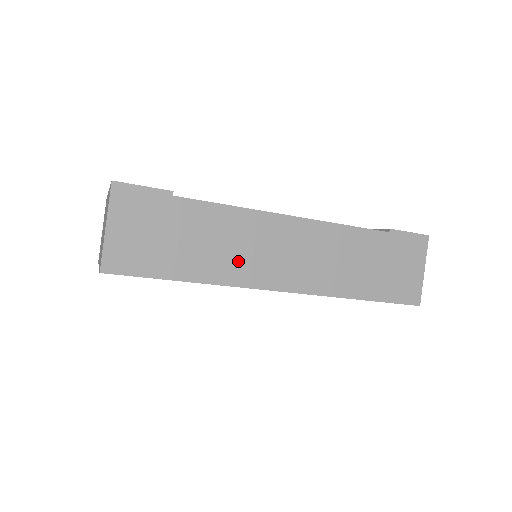
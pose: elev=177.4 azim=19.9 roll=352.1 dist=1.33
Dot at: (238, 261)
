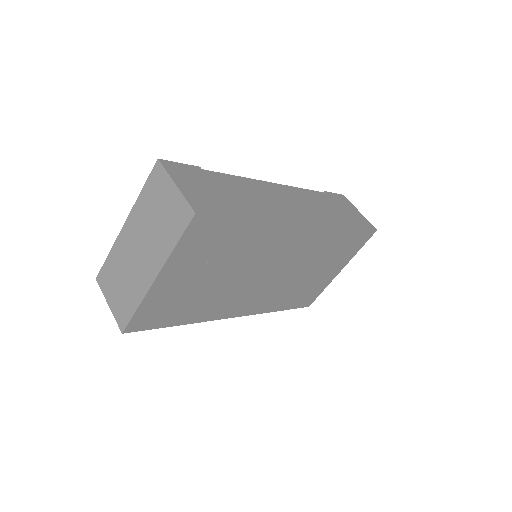
Dot at: (270, 206)
